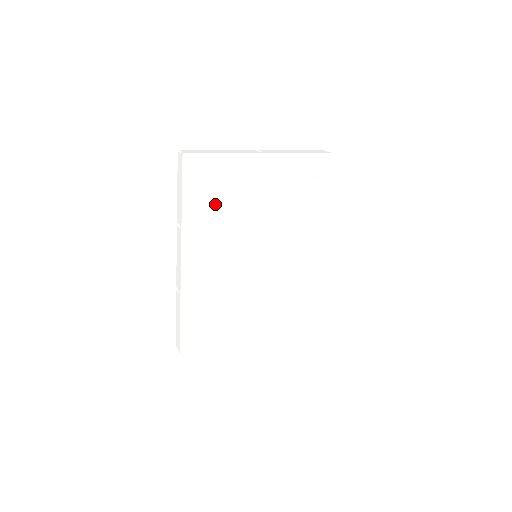
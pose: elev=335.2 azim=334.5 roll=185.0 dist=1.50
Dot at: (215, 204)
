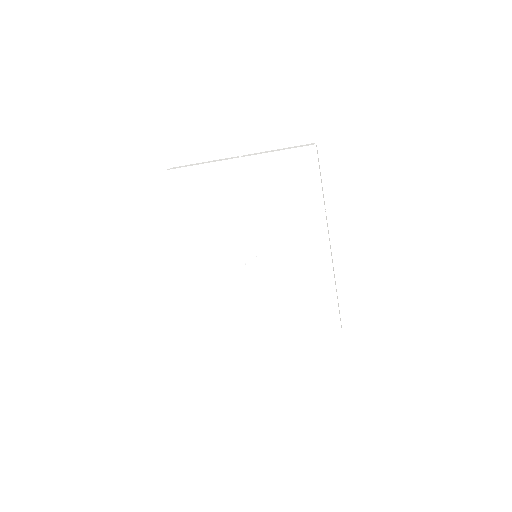
Dot at: (199, 210)
